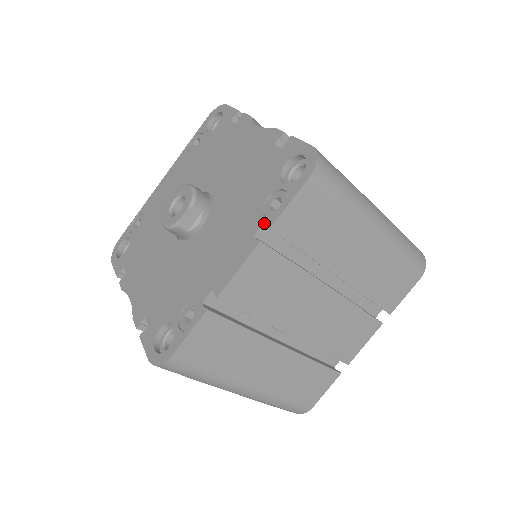
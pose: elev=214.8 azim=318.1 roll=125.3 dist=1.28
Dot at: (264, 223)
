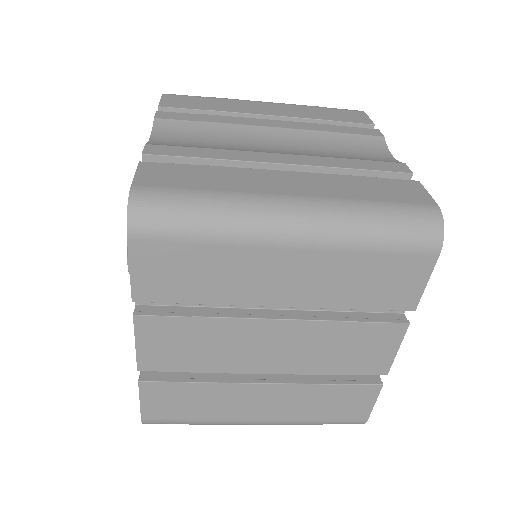
Dot at: occluded
